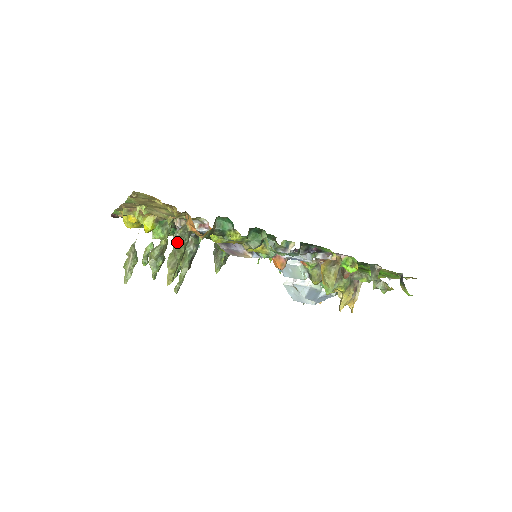
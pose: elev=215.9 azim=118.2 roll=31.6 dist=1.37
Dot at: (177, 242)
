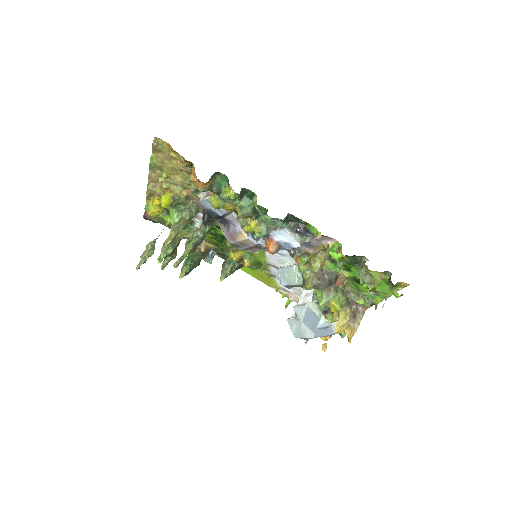
Dot at: (184, 210)
